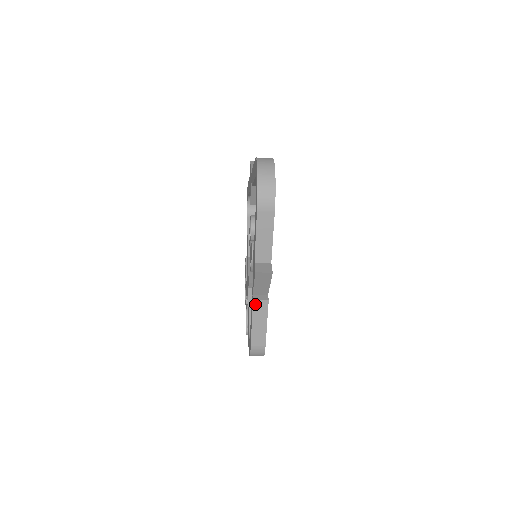
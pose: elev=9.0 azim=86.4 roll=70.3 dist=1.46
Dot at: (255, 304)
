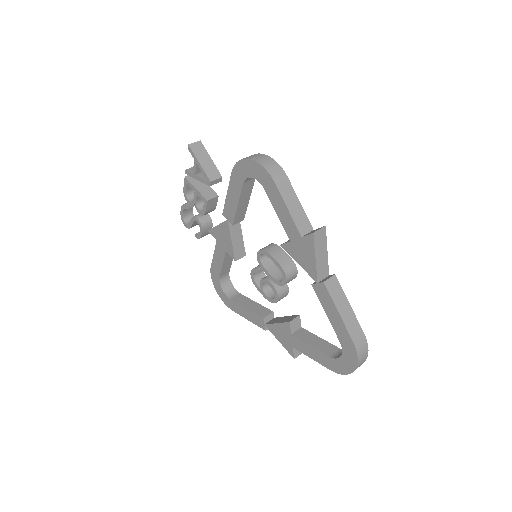
Dot at: (264, 328)
